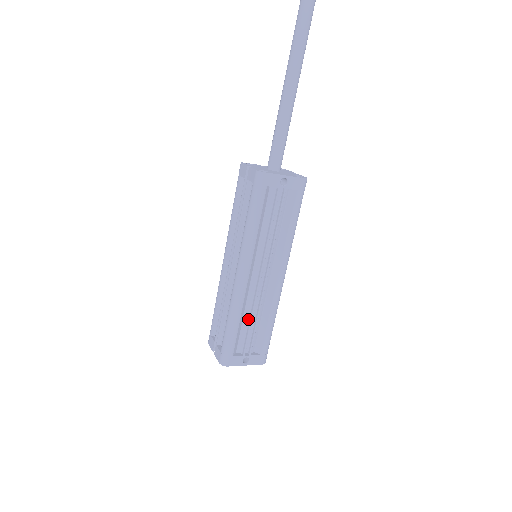
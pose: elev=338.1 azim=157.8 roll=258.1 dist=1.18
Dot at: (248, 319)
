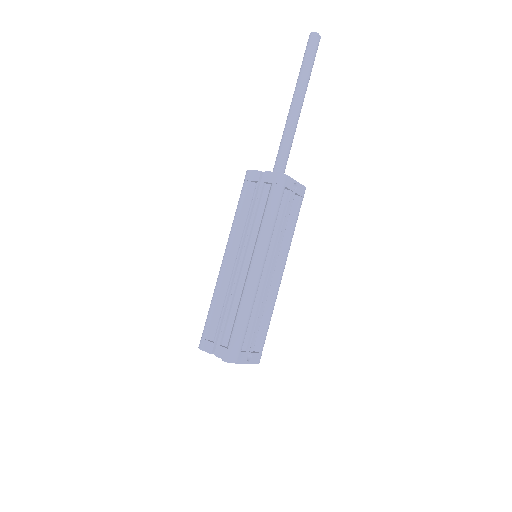
Dot at: (254, 314)
